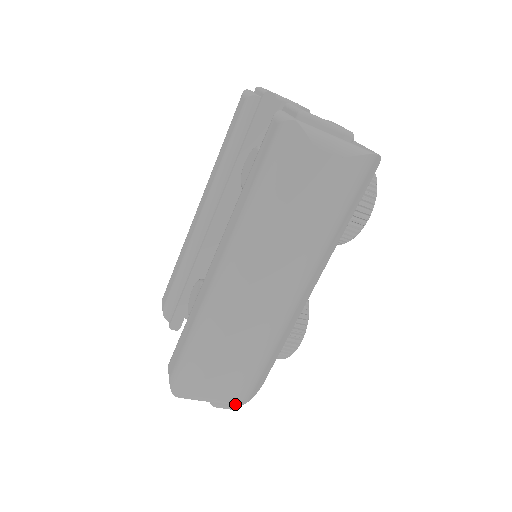
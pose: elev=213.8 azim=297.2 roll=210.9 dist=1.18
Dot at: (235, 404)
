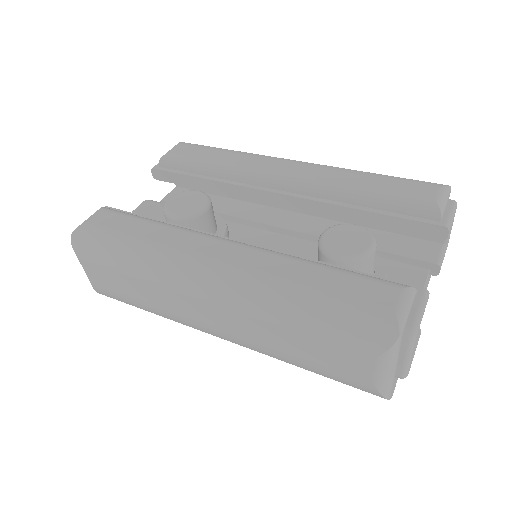
Dot at: (96, 291)
